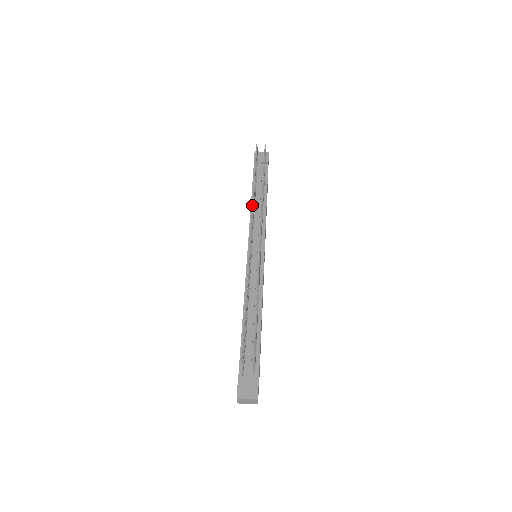
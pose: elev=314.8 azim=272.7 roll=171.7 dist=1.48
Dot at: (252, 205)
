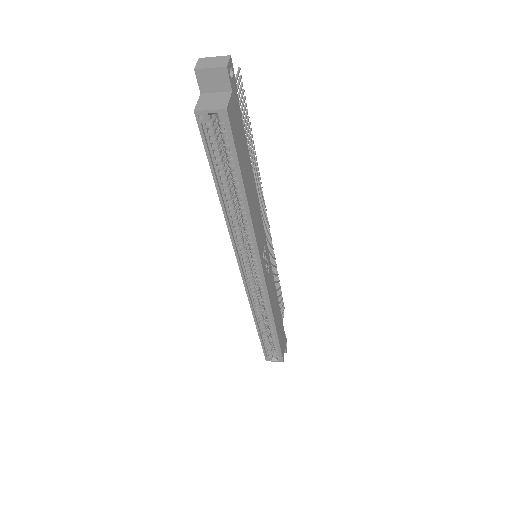
Dot at: occluded
